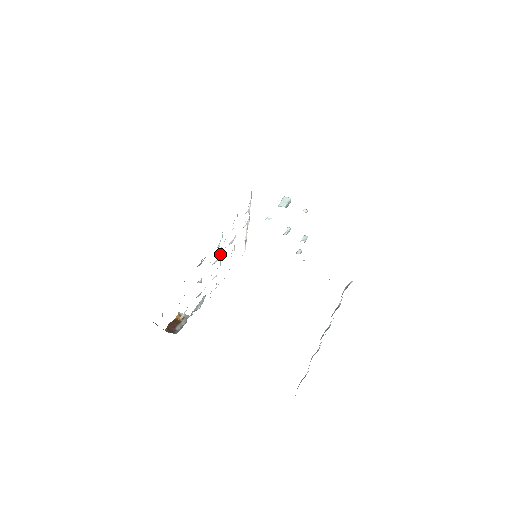
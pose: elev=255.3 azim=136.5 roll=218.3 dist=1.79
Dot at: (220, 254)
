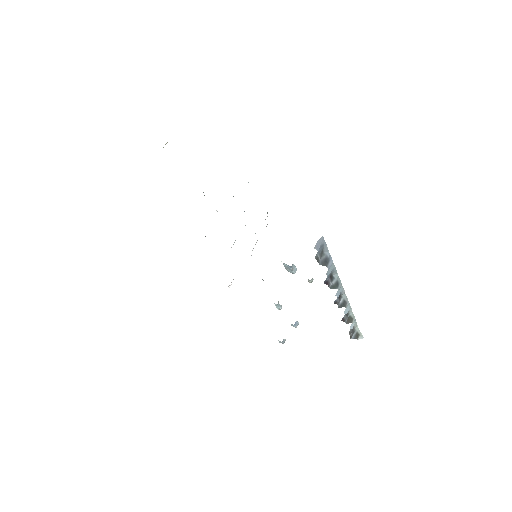
Dot at: occluded
